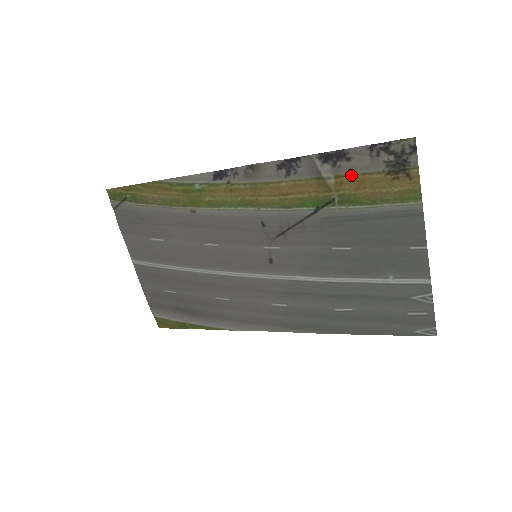
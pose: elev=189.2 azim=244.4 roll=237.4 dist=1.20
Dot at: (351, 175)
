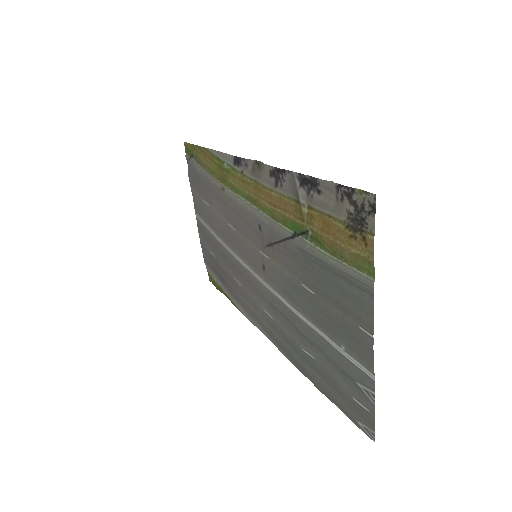
Dot at: (319, 211)
